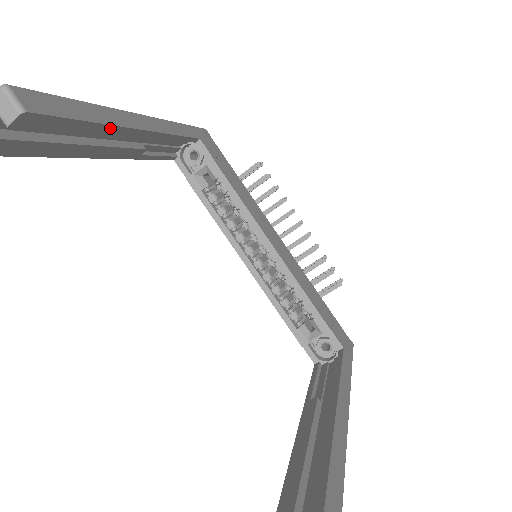
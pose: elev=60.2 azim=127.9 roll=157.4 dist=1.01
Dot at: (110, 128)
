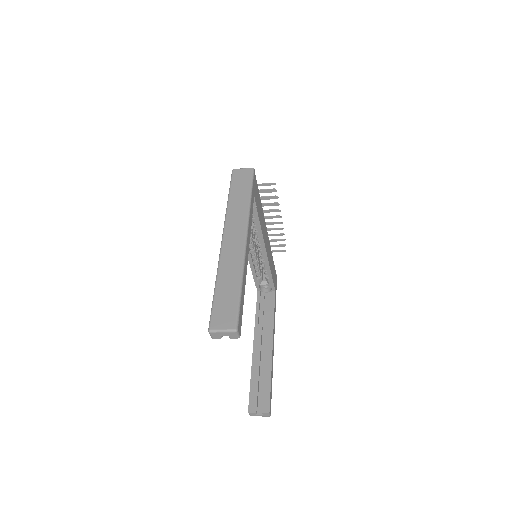
Dot at: occluded
